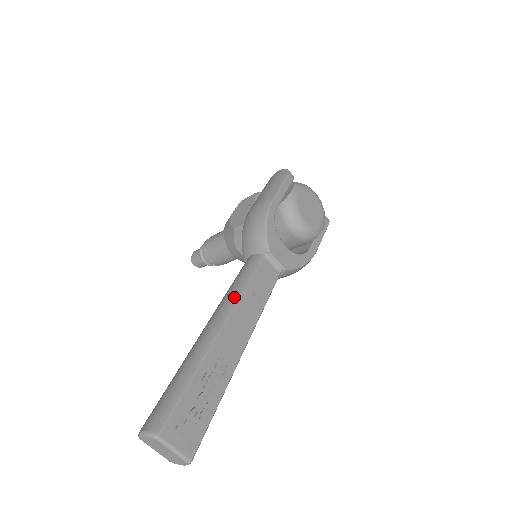
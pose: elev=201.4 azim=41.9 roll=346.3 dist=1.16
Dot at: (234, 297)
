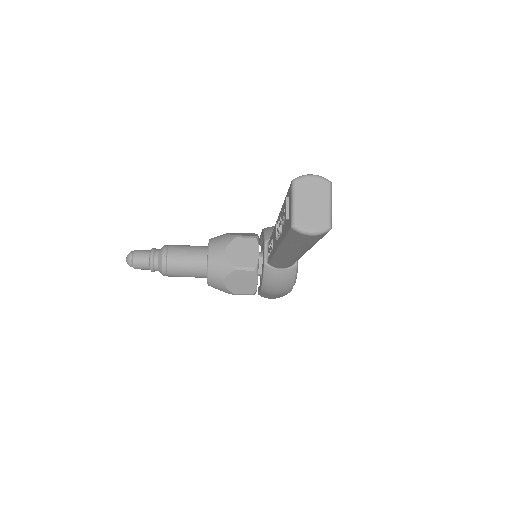
Dot at: occluded
